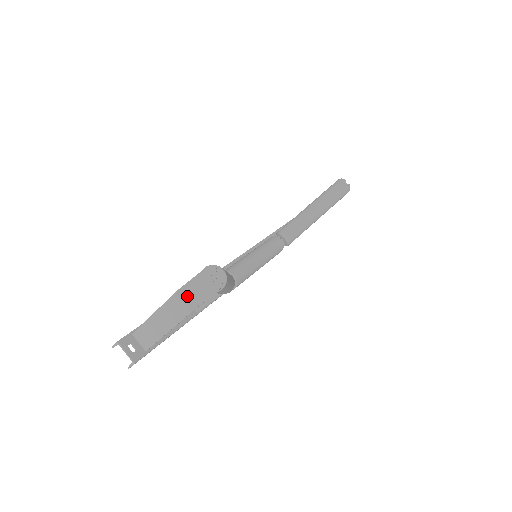
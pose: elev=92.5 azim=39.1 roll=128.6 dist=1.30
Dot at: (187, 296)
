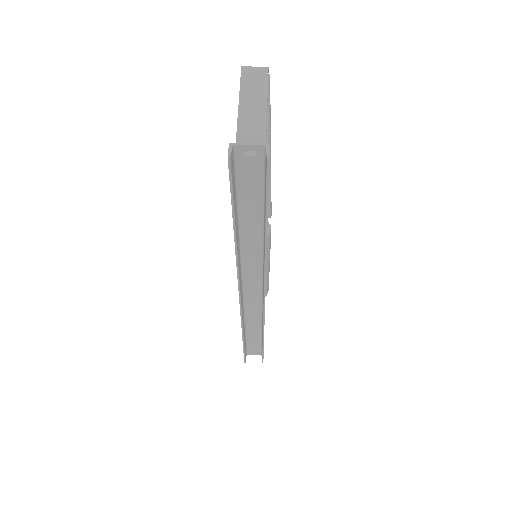
Dot at: (253, 67)
